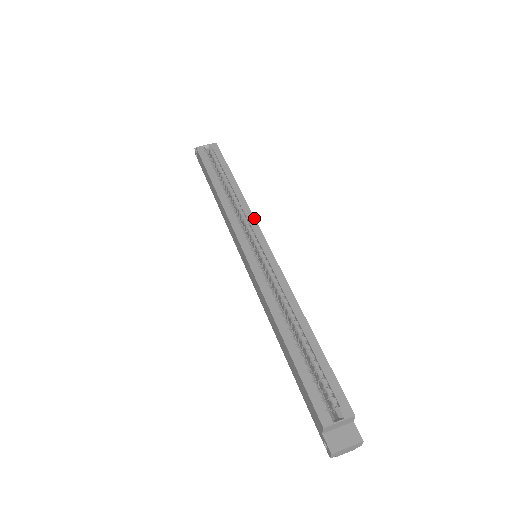
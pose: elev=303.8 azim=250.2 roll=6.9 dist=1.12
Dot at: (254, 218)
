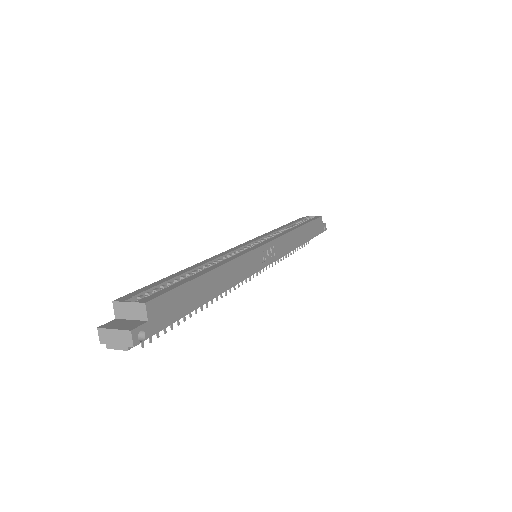
Dot at: (281, 235)
